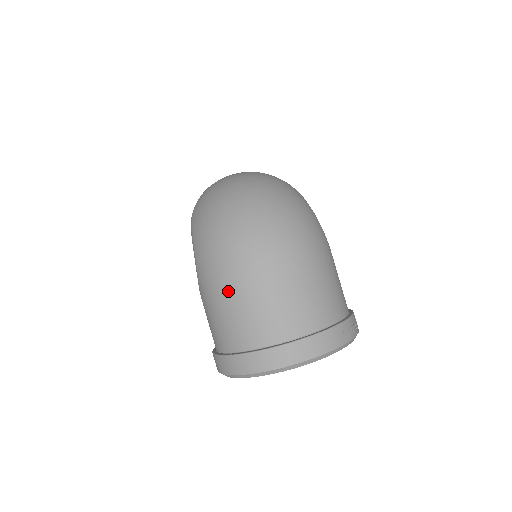
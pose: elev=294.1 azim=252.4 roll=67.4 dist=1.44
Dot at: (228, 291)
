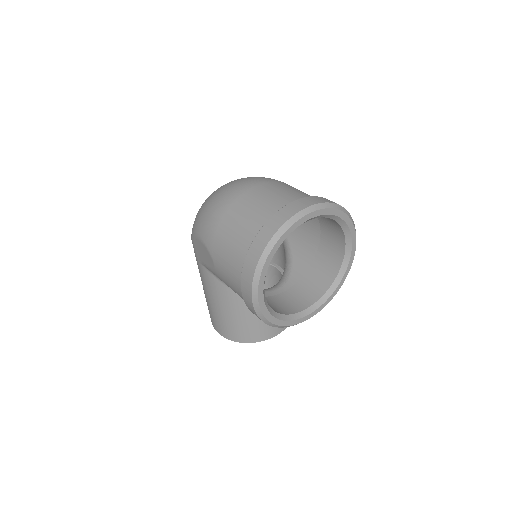
Dot at: (227, 216)
